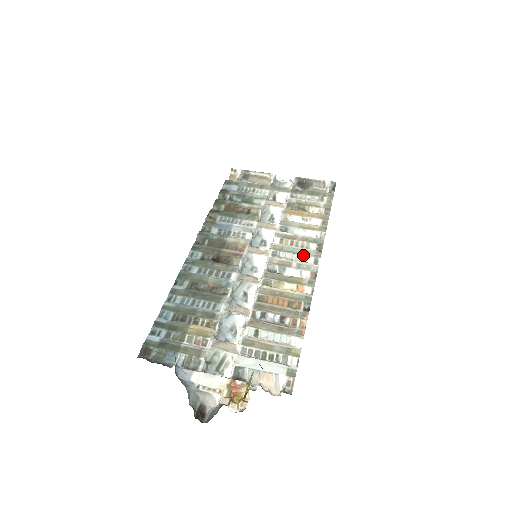
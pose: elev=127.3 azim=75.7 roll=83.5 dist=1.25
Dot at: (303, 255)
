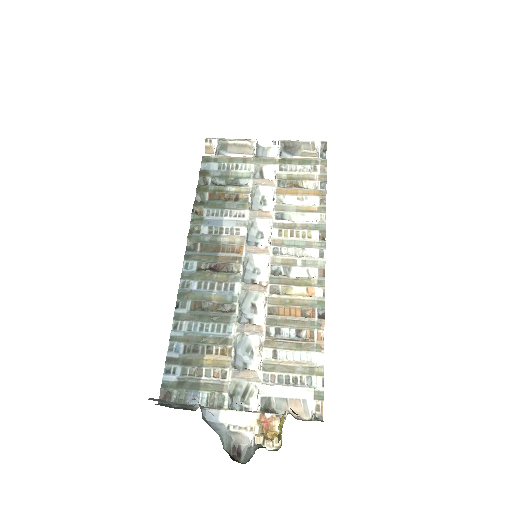
Dot at: (306, 248)
